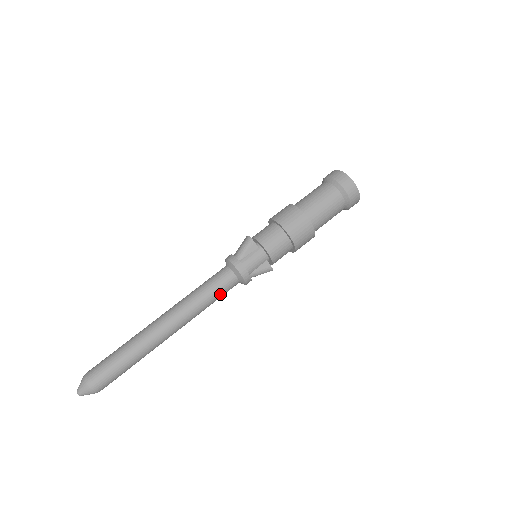
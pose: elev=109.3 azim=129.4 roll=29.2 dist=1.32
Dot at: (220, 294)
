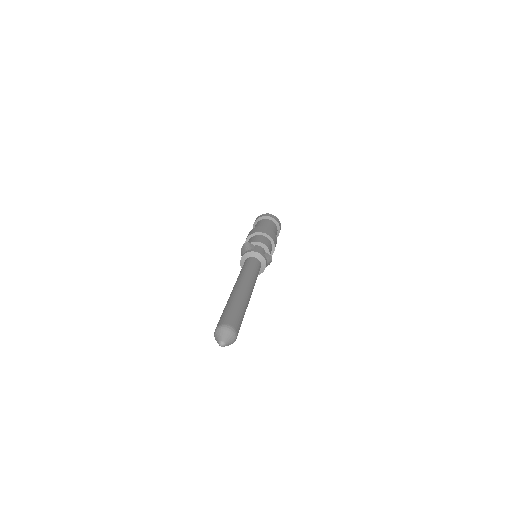
Dot at: (257, 270)
